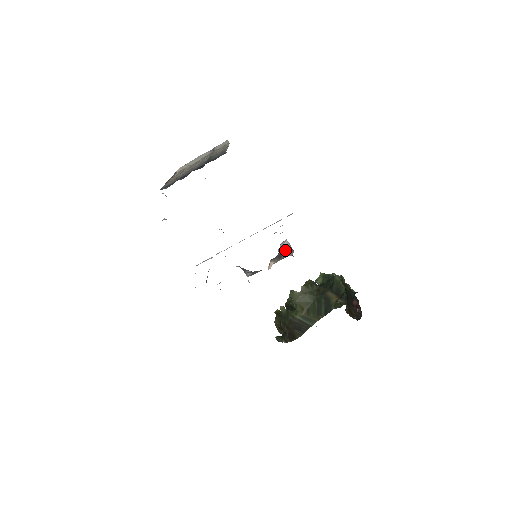
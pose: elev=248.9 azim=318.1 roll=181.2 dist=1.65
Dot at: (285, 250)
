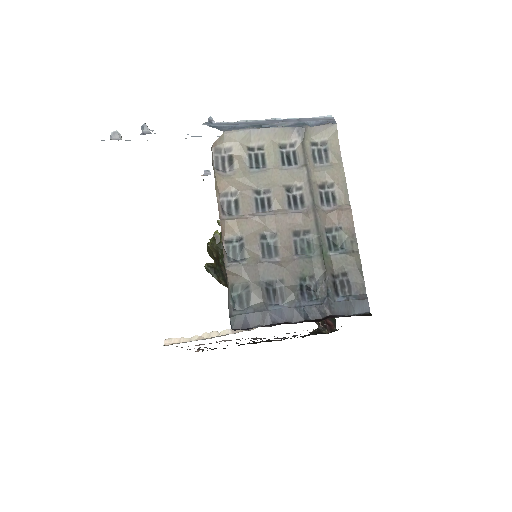
Dot at: occluded
